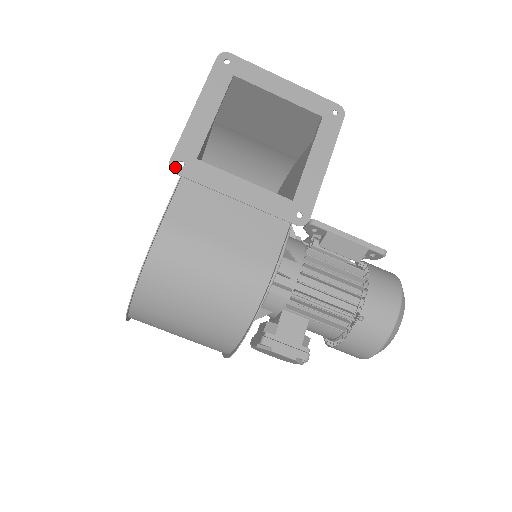
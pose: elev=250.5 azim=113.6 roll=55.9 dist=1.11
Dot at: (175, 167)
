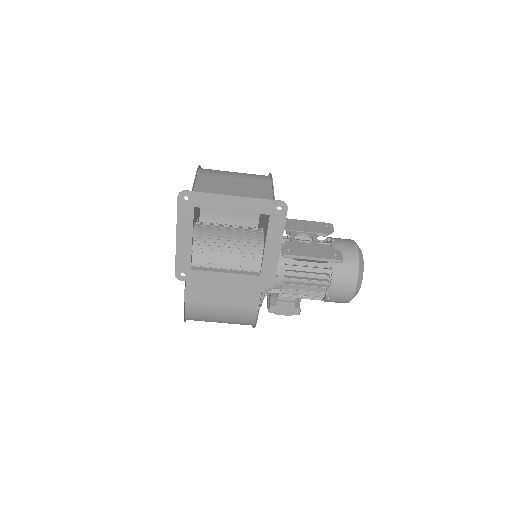
Dot at: (180, 278)
